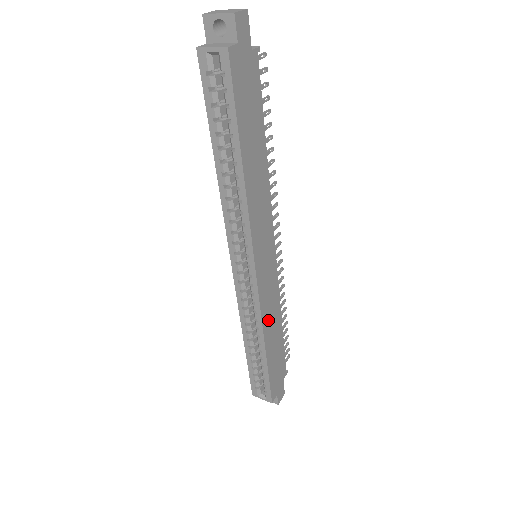
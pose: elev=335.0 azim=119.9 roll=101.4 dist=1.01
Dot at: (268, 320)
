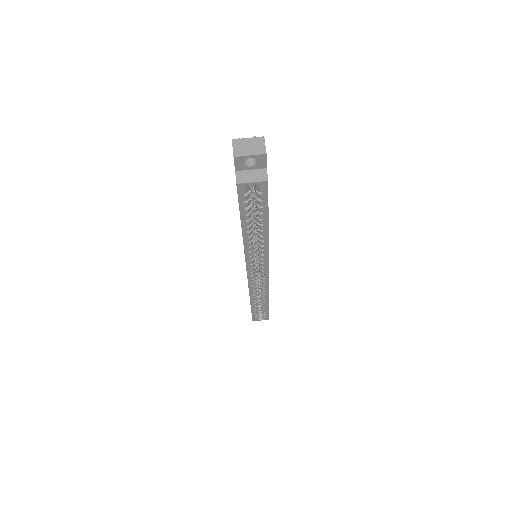
Dot at: occluded
